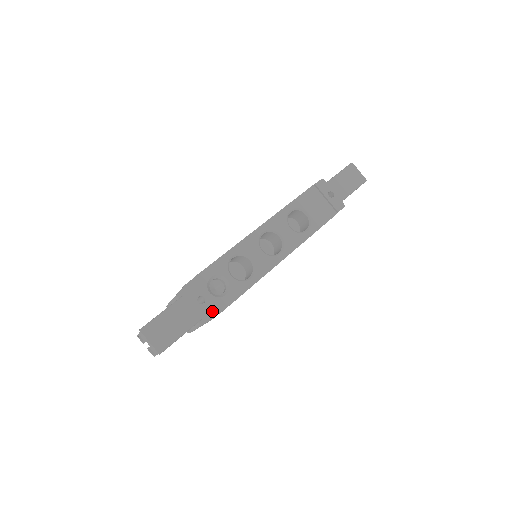
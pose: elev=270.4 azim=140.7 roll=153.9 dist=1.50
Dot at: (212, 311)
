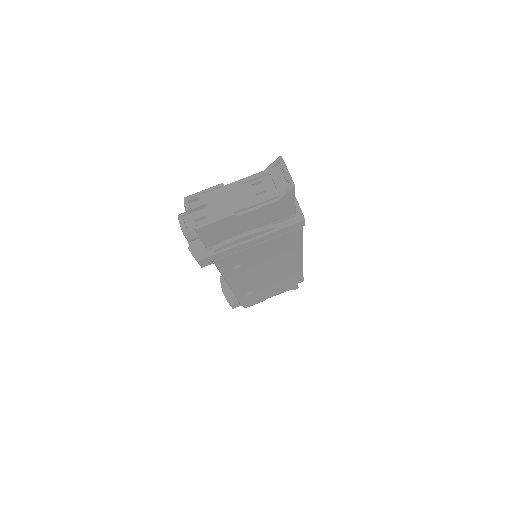
Dot at: occluded
